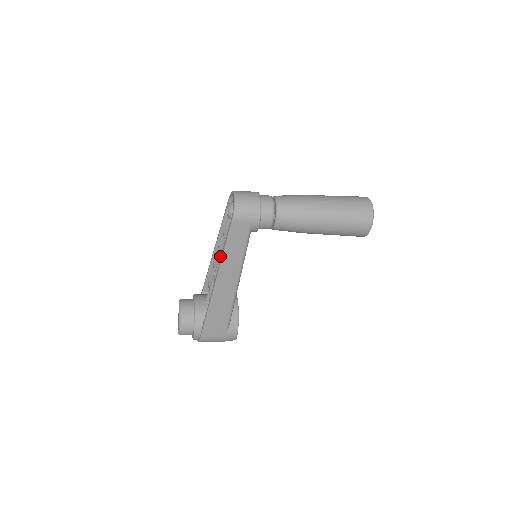
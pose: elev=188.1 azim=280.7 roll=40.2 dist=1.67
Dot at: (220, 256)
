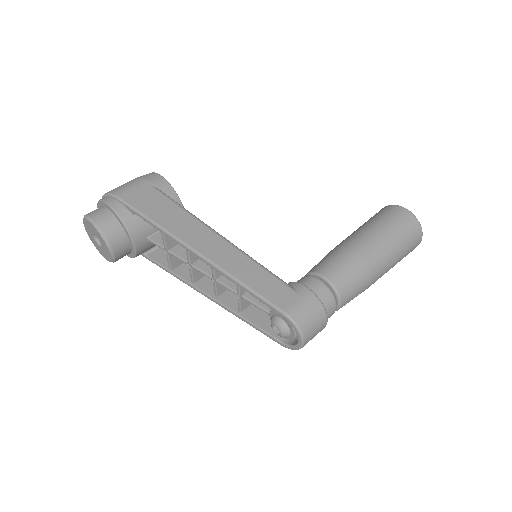
Dot at: (217, 283)
